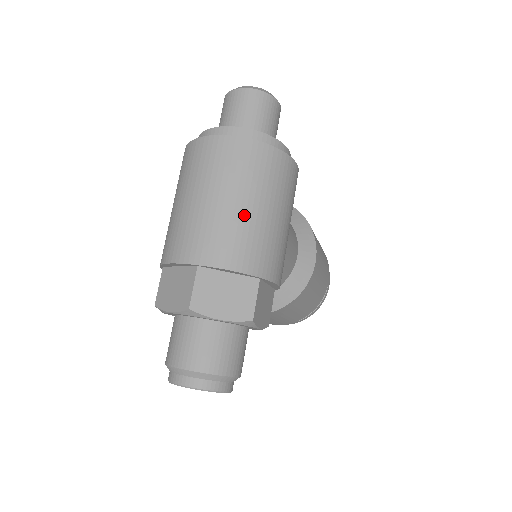
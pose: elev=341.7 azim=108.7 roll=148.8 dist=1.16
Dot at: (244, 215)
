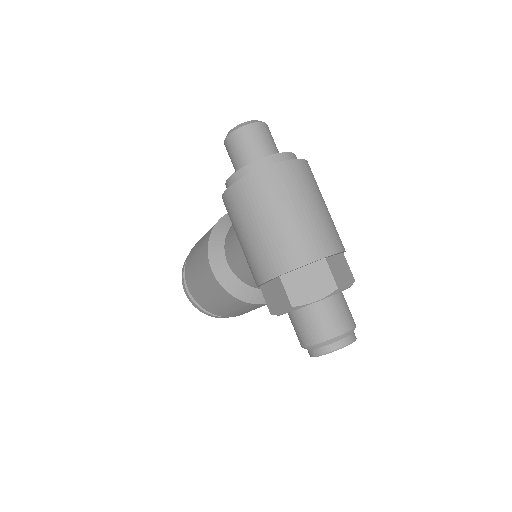
Dot at: (326, 213)
